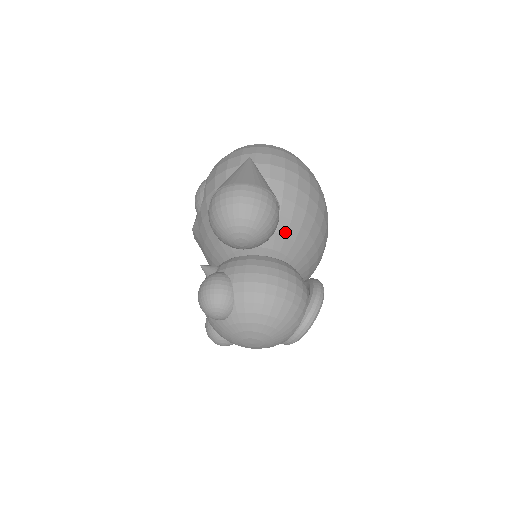
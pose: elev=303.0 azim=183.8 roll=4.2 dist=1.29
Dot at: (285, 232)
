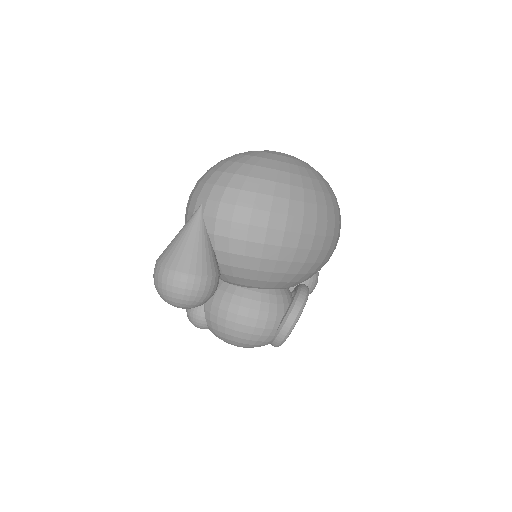
Dot at: (242, 276)
